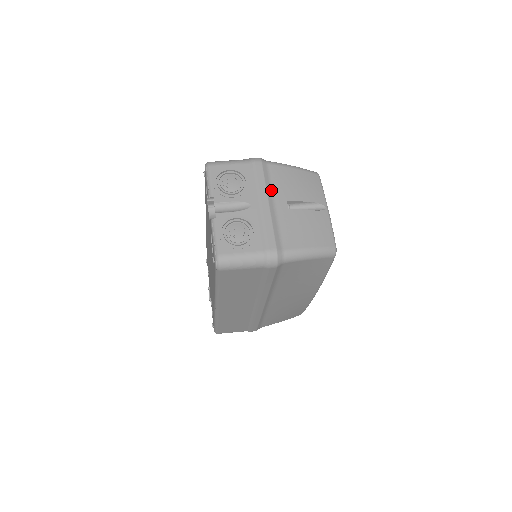
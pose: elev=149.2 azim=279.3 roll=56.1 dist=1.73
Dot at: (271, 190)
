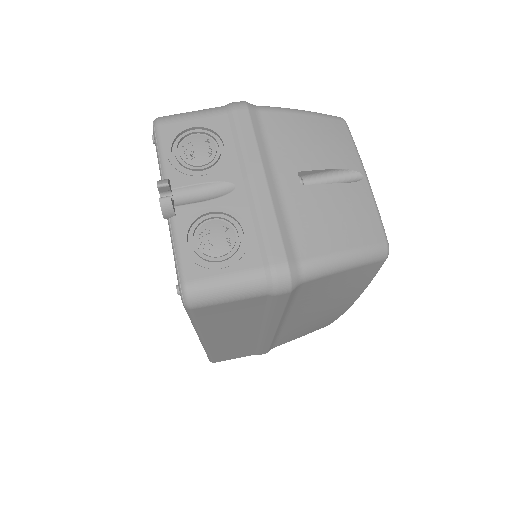
Dot at: (268, 155)
